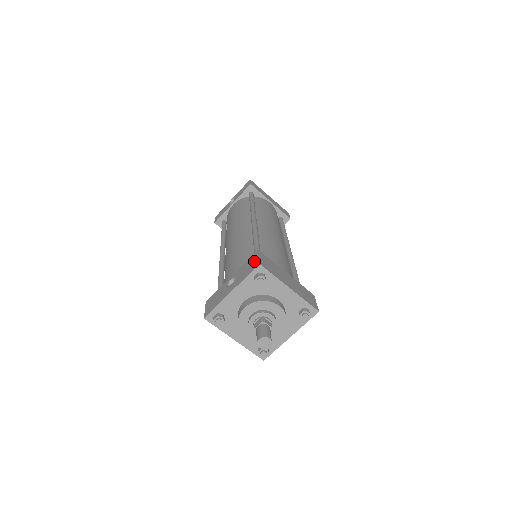
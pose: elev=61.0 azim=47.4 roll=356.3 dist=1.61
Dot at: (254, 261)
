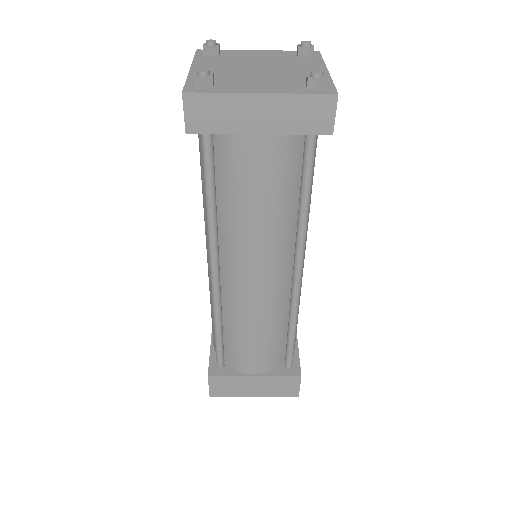
Dot at: occluded
